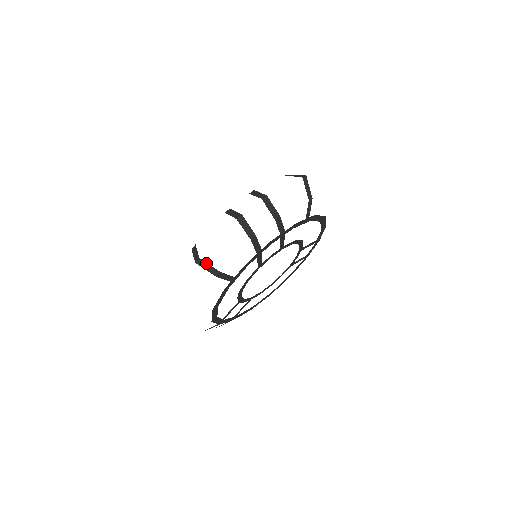
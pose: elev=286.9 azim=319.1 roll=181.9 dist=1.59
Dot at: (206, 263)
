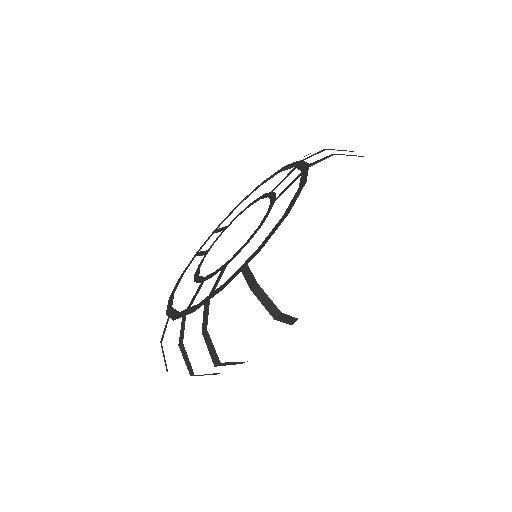
Dot at: occluded
